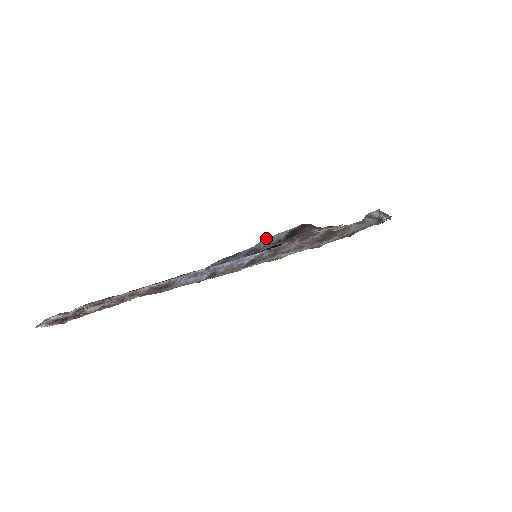
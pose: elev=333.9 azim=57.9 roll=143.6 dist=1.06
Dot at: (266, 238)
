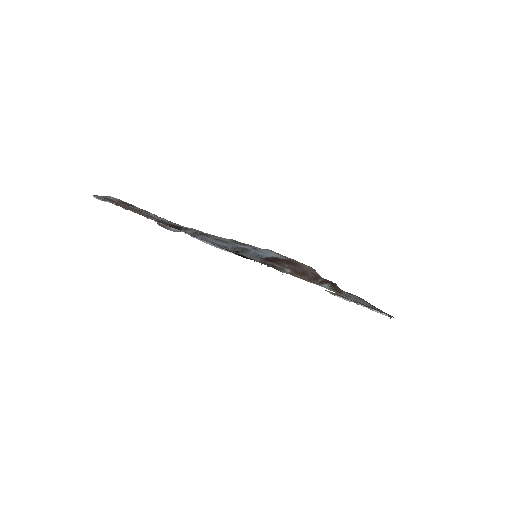
Dot at: (271, 250)
